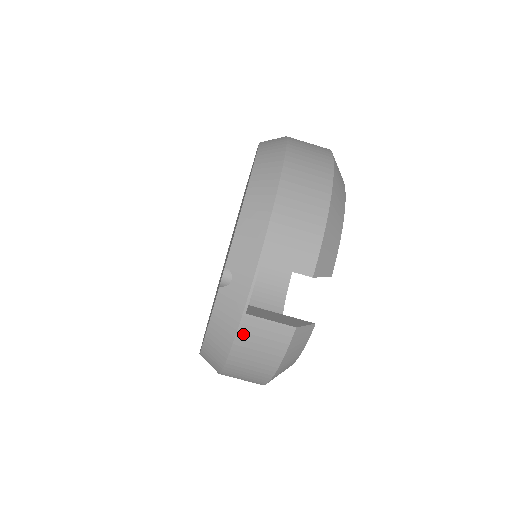
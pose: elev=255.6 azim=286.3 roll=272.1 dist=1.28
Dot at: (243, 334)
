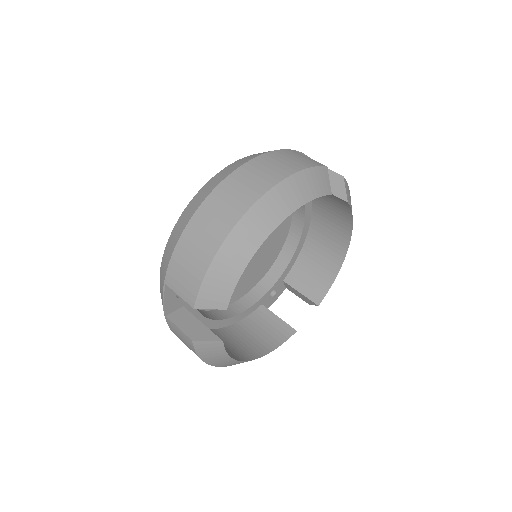
Dot at: (287, 151)
